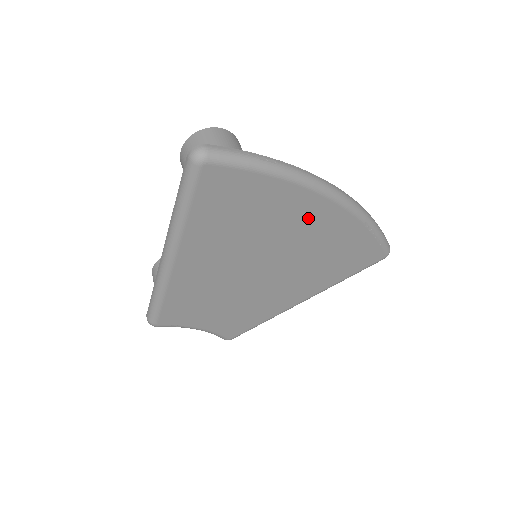
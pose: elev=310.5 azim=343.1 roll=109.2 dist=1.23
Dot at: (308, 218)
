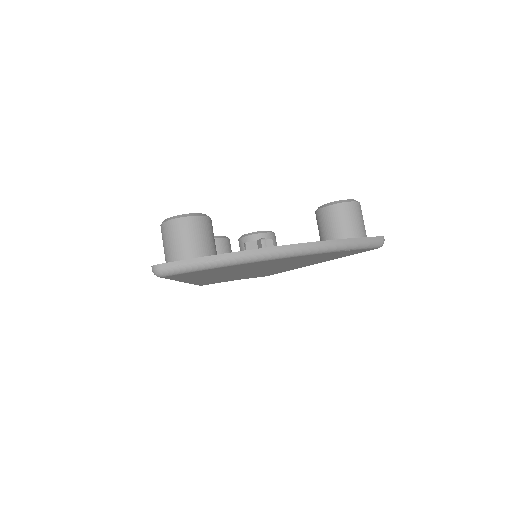
Dot at: (274, 262)
